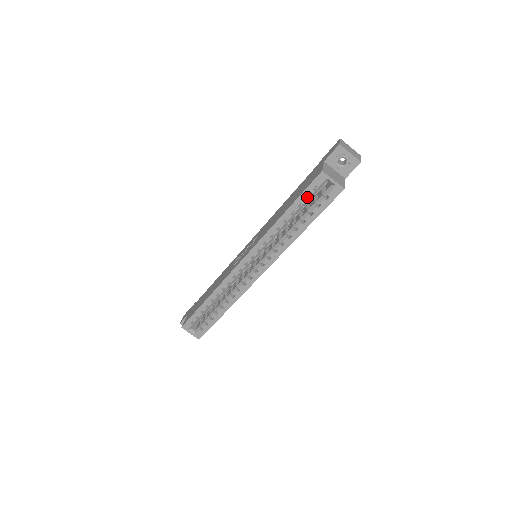
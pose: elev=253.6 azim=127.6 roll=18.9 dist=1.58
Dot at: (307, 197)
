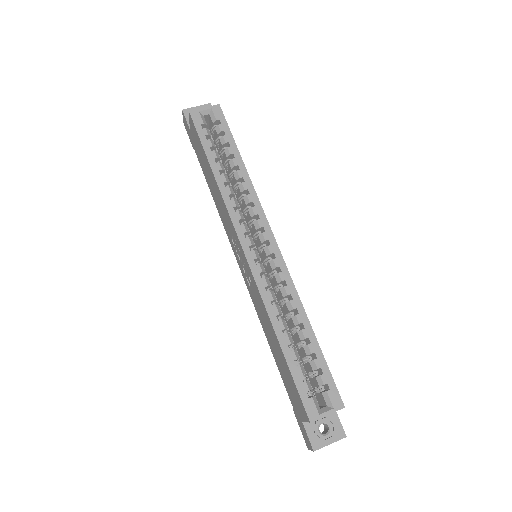
Dot at: (209, 142)
